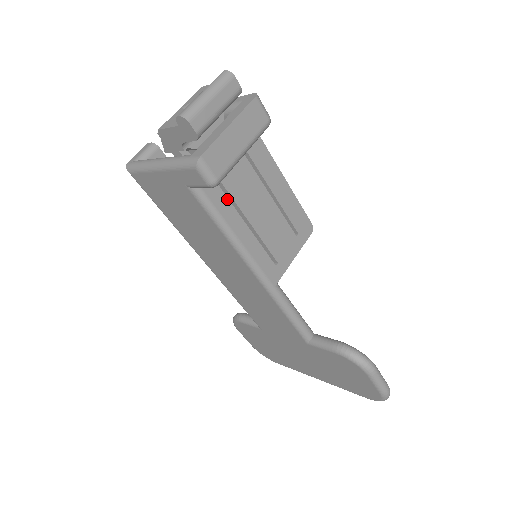
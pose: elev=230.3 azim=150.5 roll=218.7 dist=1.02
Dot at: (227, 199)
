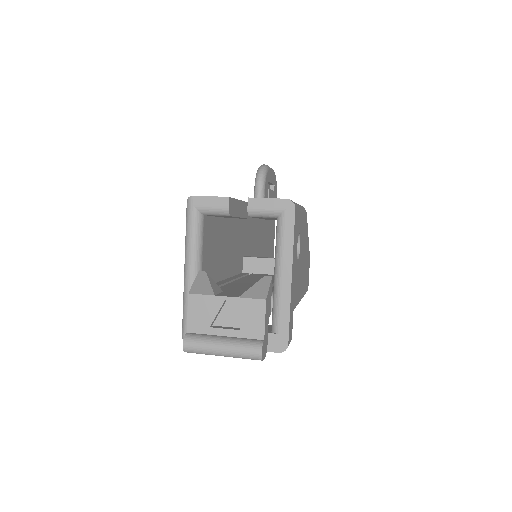
Dot at: occluded
